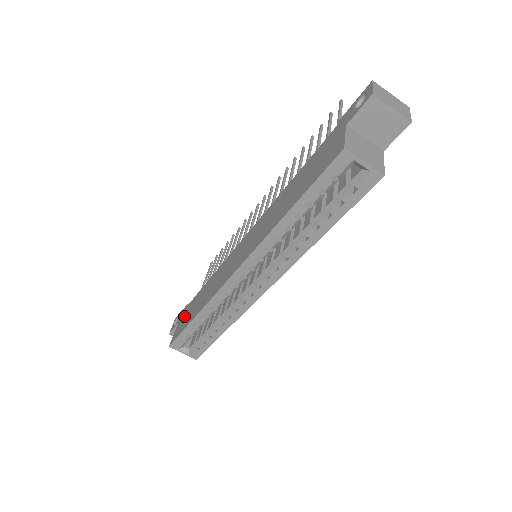
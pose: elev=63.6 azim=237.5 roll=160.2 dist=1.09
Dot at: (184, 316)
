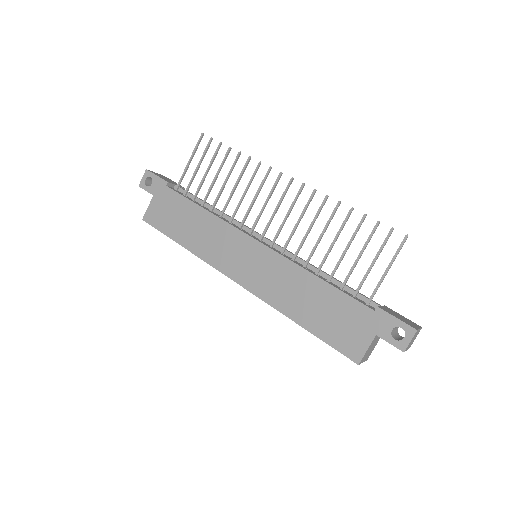
Dot at: (164, 204)
